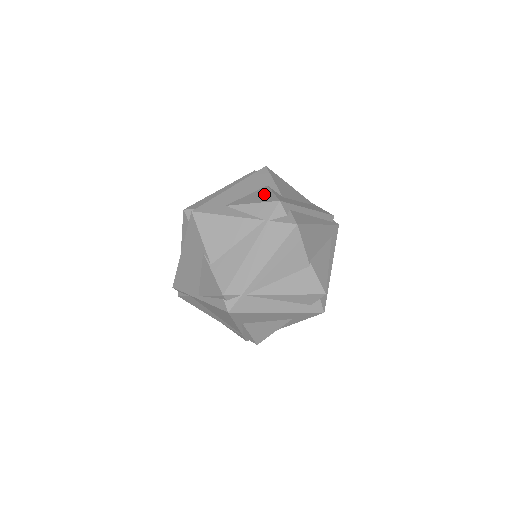
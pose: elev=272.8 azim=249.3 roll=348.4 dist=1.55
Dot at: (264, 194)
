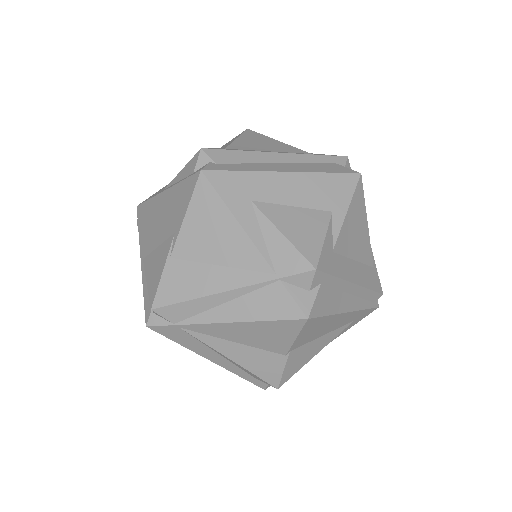
Dot at: (312, 229)
